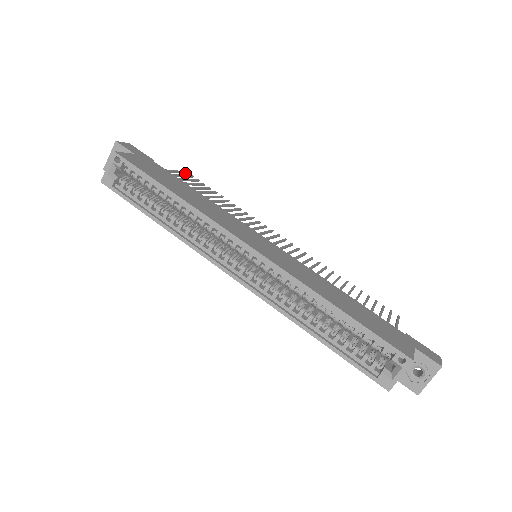
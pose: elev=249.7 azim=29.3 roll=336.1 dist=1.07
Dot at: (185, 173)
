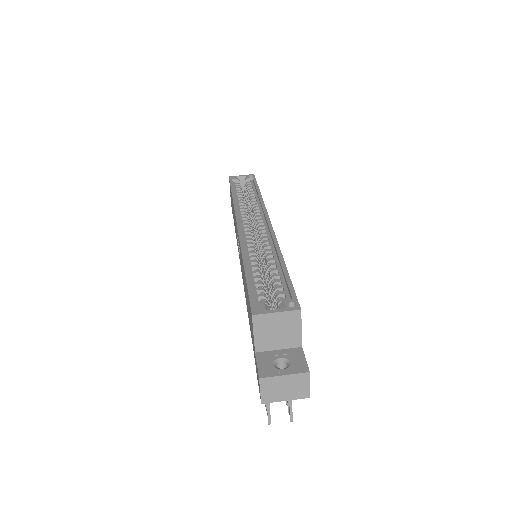
Dot at: occluded
